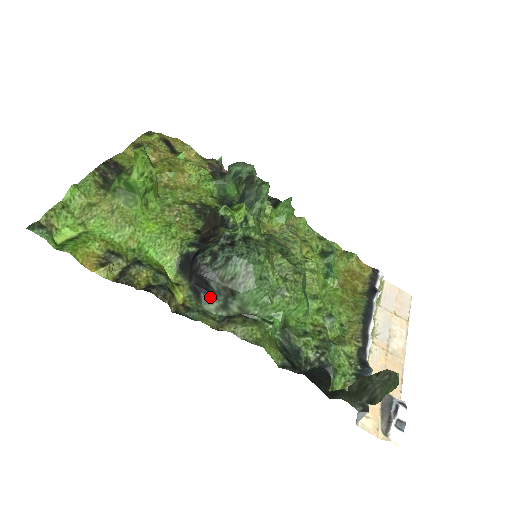
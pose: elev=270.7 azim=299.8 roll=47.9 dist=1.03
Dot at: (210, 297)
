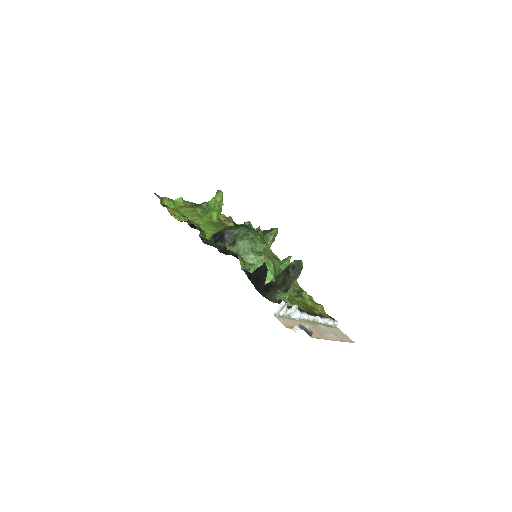
Dot at: (222, 244)
